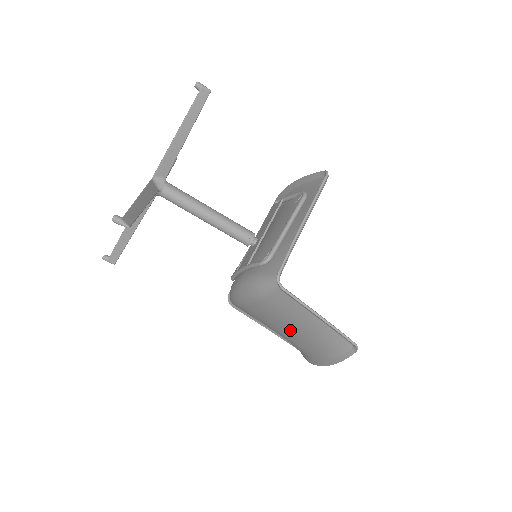
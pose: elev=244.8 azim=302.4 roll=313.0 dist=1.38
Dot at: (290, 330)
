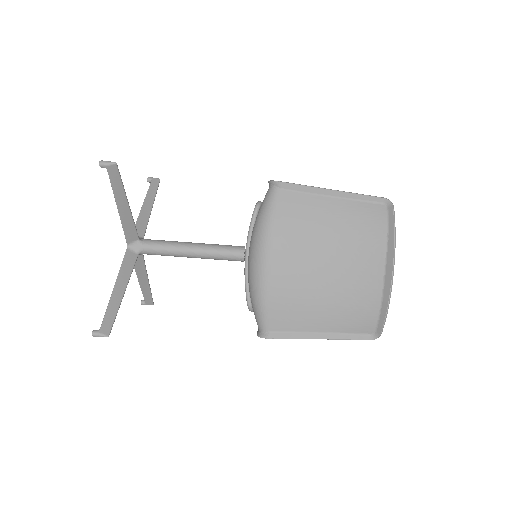
Dot at: (328, 259)
